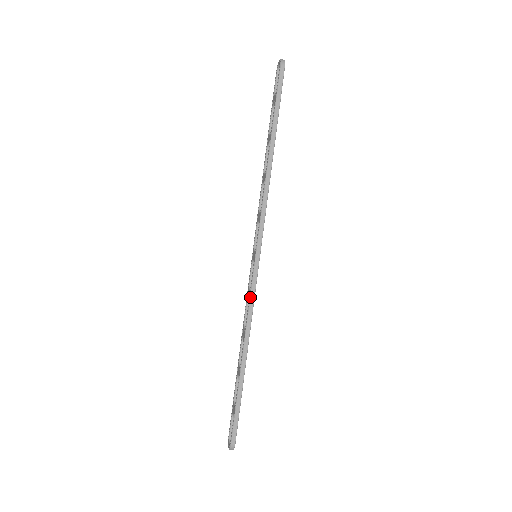
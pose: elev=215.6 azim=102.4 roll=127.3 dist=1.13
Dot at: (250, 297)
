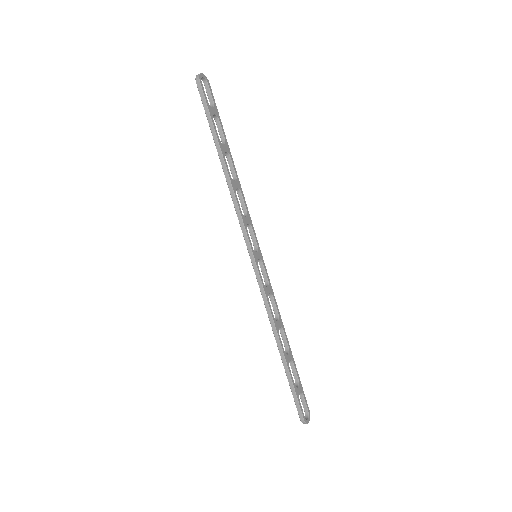
Dot at: occluded
